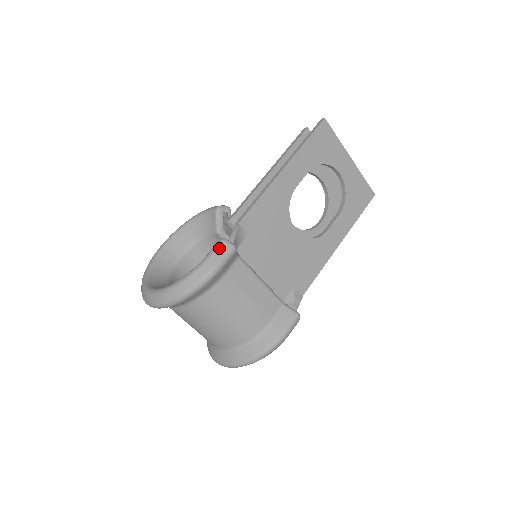
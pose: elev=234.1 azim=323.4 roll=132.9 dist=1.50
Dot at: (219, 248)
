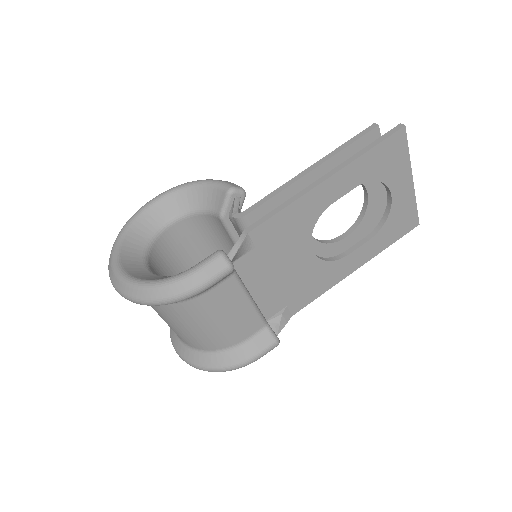
Dot at: (213, 264)
